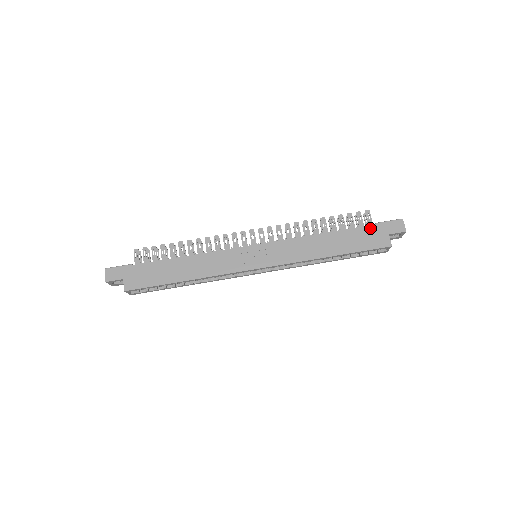
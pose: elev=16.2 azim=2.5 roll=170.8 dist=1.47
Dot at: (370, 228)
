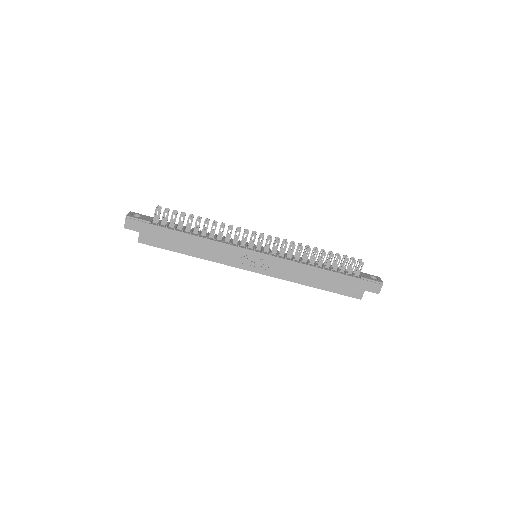
Dot at: (354, 280)
